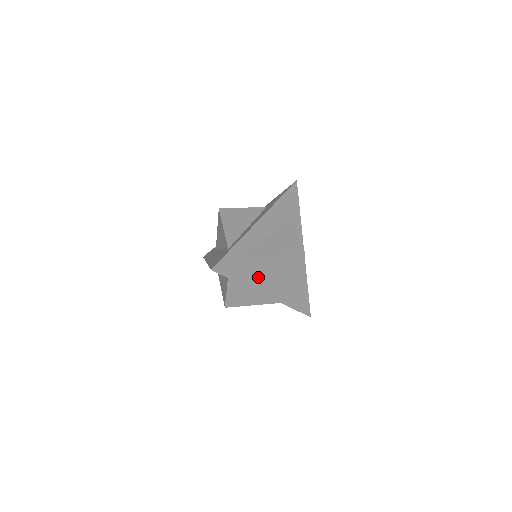
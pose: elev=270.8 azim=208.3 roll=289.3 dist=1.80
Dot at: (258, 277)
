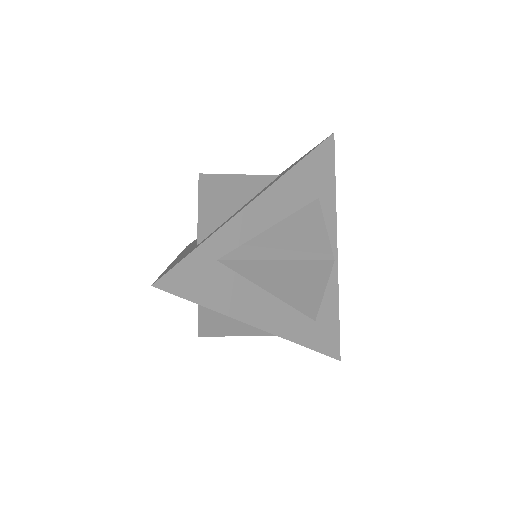
Dot at: (248, 297)
